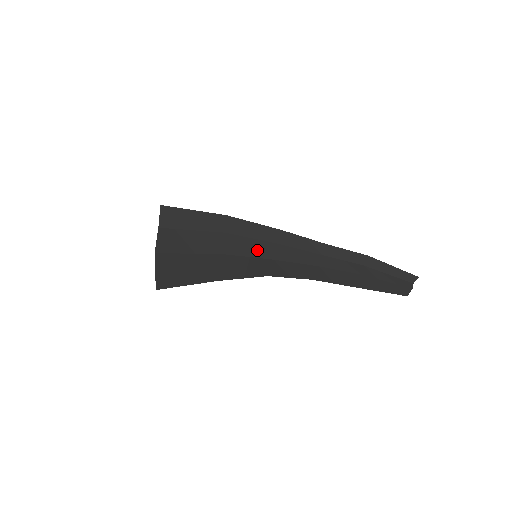
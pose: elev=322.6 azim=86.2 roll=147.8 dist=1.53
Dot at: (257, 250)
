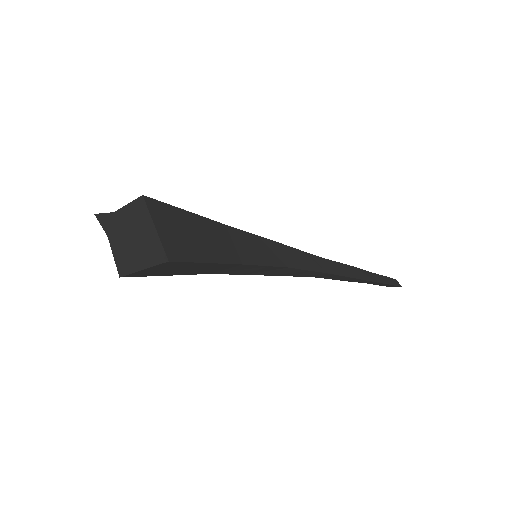
Dot at: occluded
